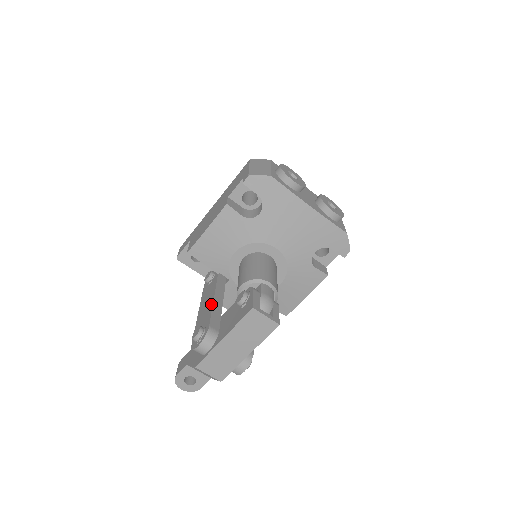
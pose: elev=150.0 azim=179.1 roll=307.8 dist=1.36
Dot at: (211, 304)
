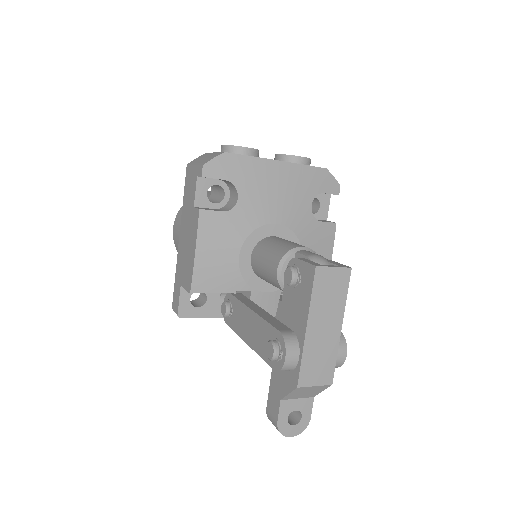
Dot at: (257, 318)
